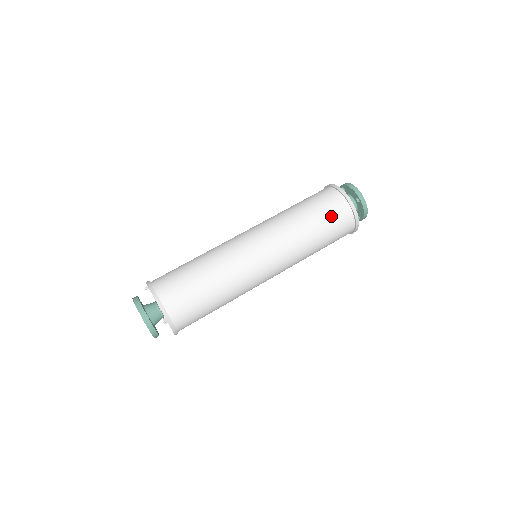
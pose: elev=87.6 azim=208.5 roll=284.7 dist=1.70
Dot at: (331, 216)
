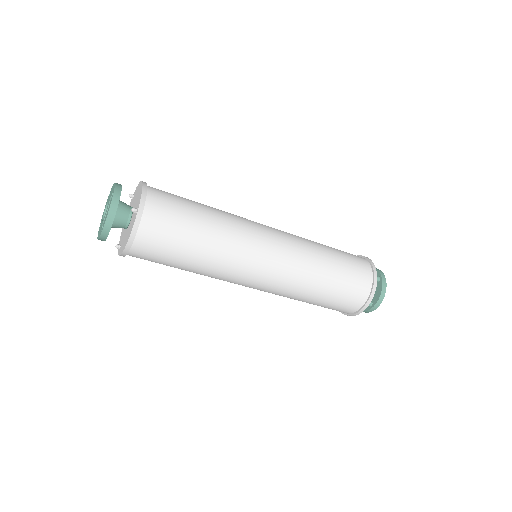
Dot at: (351, 262)
